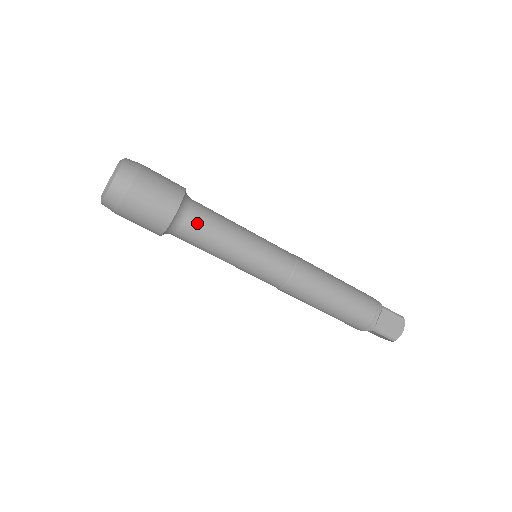
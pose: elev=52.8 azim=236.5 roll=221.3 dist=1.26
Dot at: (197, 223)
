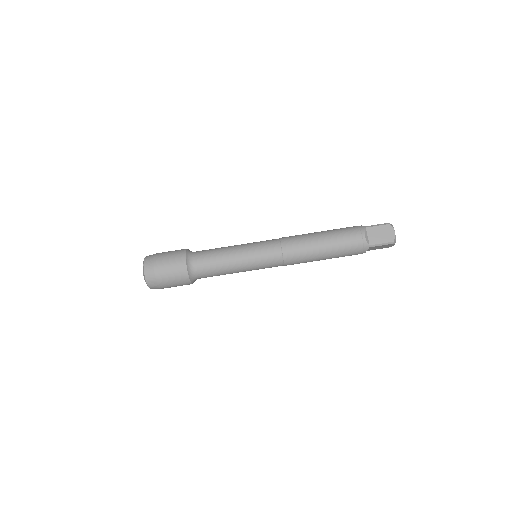
Dot at: (203, 263)
